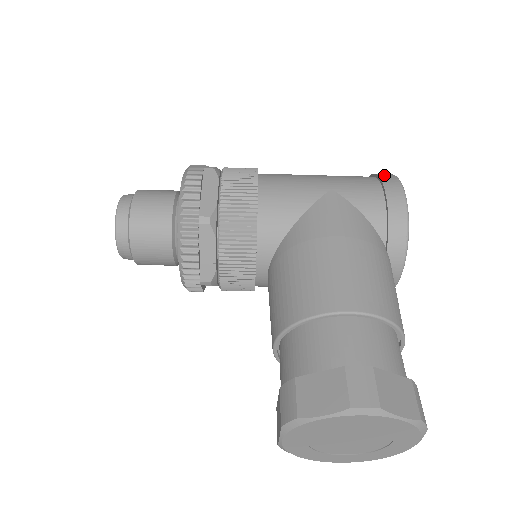
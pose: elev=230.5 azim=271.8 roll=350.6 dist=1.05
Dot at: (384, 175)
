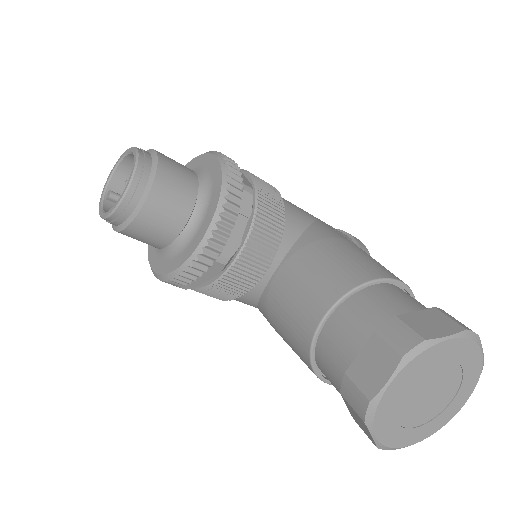
Dot at: occluded
